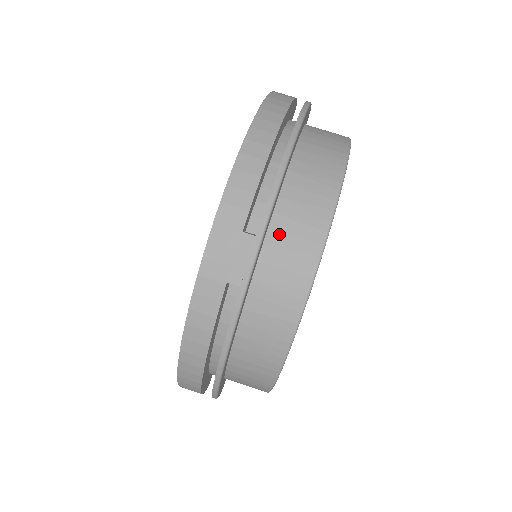
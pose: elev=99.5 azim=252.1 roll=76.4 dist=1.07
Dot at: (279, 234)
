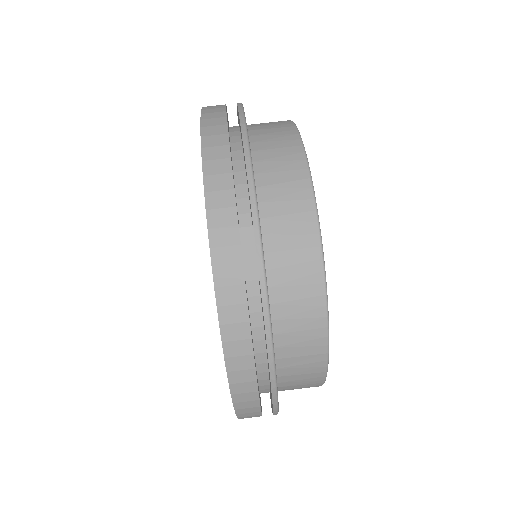
Dot at: (271, 219)
